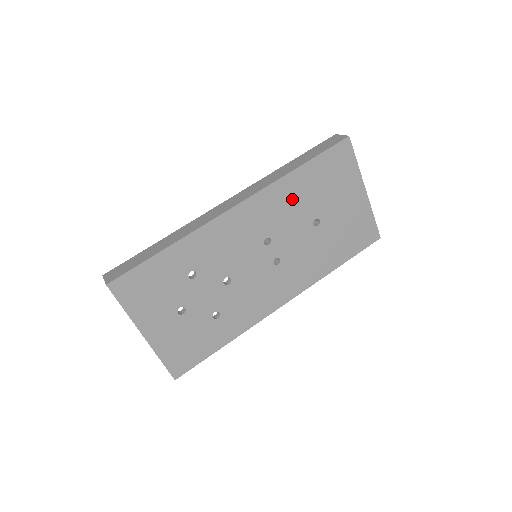
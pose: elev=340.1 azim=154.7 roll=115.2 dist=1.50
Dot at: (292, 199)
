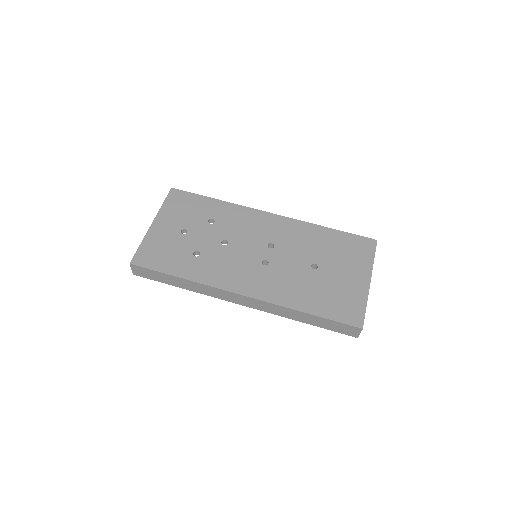
Dot at: (308, 239)
